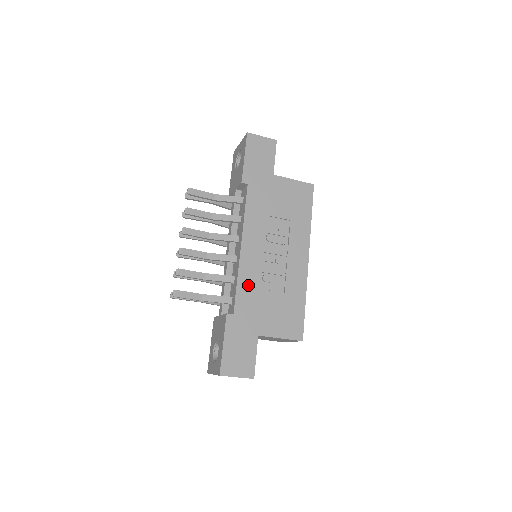
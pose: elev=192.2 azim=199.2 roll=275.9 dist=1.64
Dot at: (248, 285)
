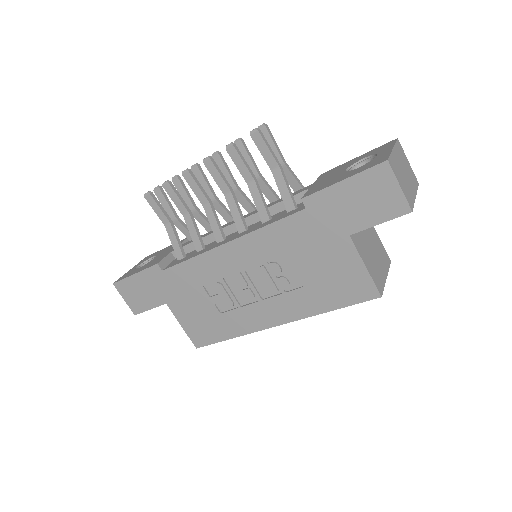
Dot at: (197, 271)
